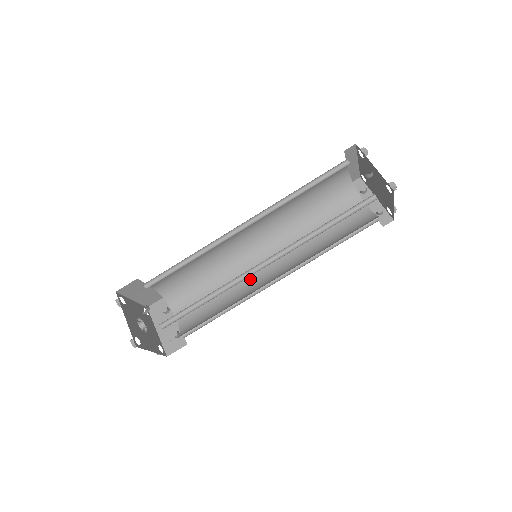
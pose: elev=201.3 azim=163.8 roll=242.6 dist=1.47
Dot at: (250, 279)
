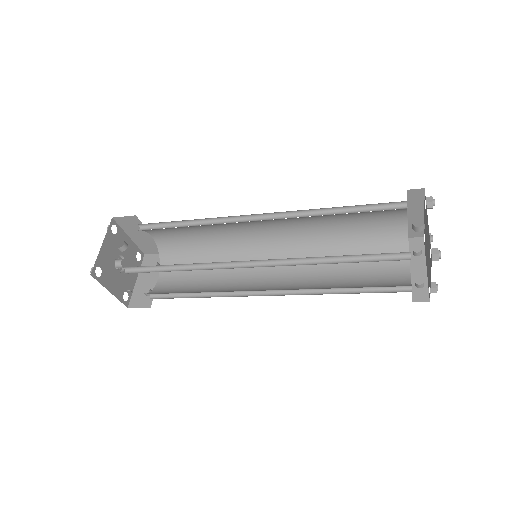
Dot at: (244, 279)
